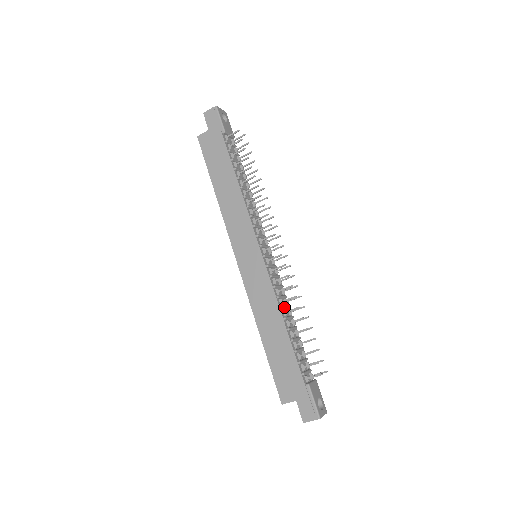
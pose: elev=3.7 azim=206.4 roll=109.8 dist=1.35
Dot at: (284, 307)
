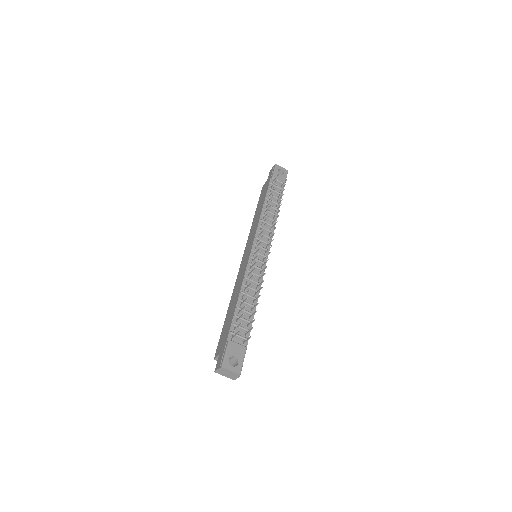
Dot at: occluded
